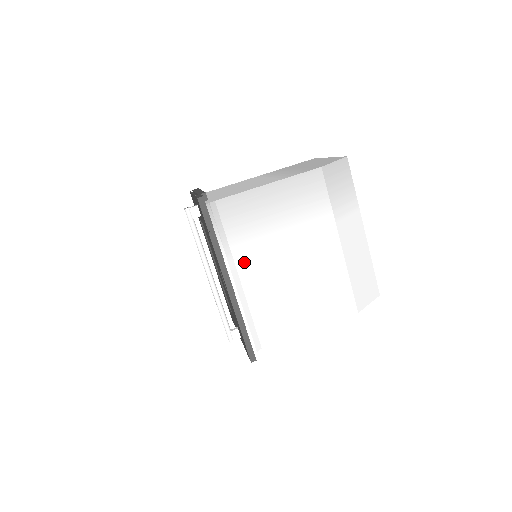
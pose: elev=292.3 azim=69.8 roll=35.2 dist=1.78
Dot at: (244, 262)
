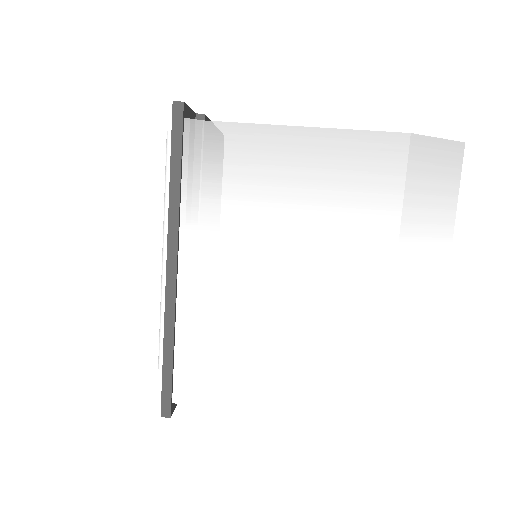
Dot at: (213, 244)
